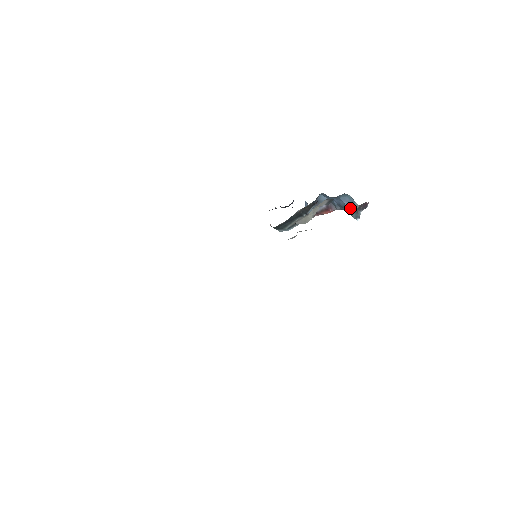
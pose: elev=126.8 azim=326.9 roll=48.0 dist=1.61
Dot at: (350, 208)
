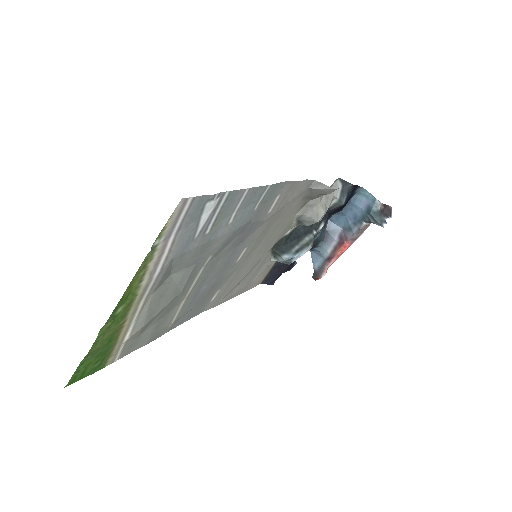
Dot at: (371, 210)
